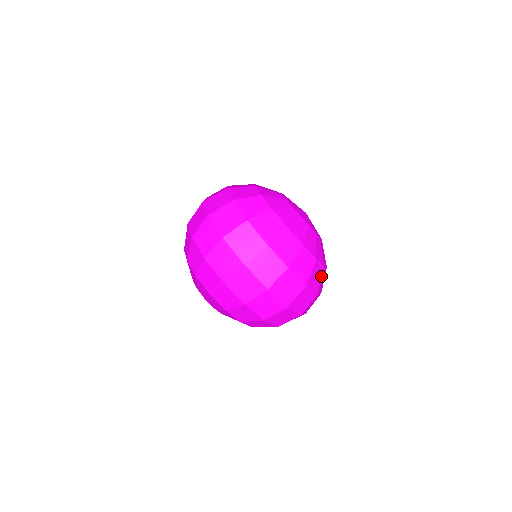
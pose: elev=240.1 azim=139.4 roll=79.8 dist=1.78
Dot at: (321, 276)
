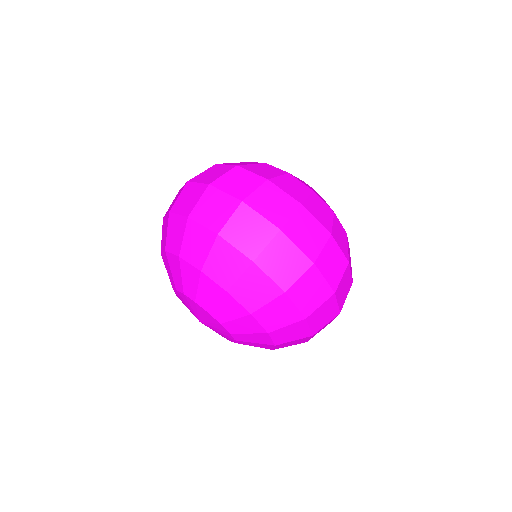
Dot at: (346, 242)
